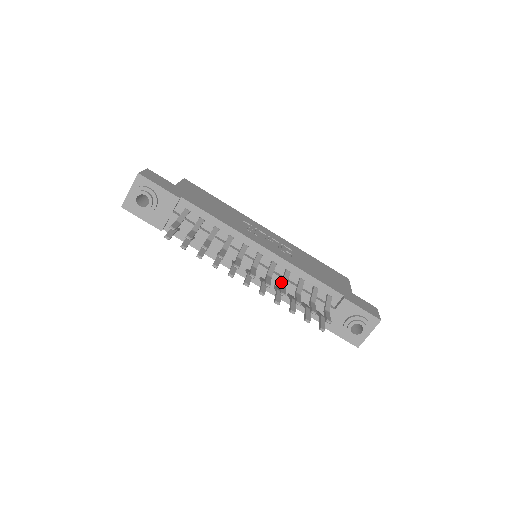
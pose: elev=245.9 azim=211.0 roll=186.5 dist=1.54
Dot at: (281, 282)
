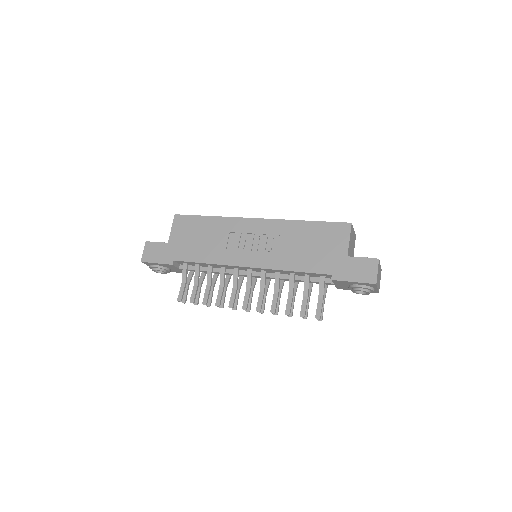
Dot at: (274, 290)
